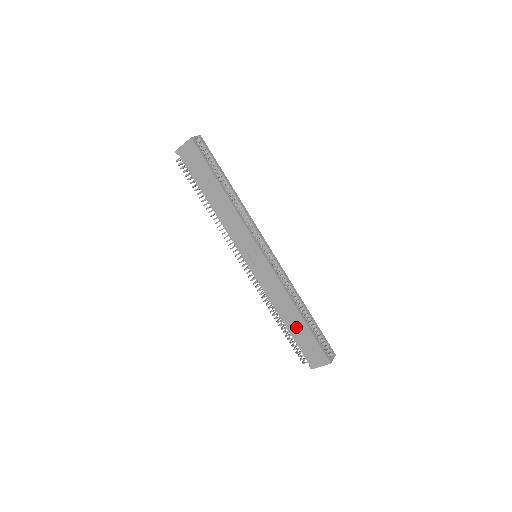
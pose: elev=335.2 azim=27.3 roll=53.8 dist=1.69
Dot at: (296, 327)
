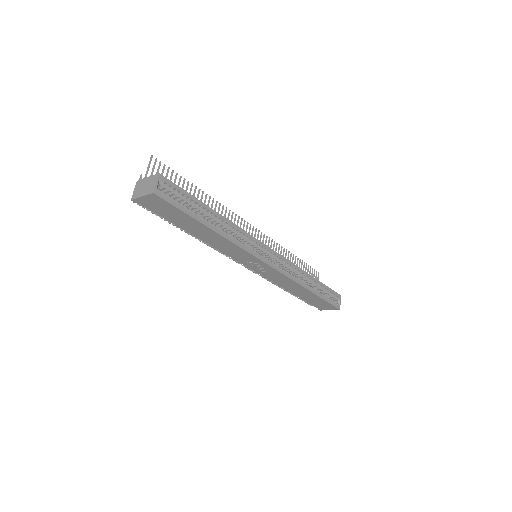
Dot at: (306, 296)
